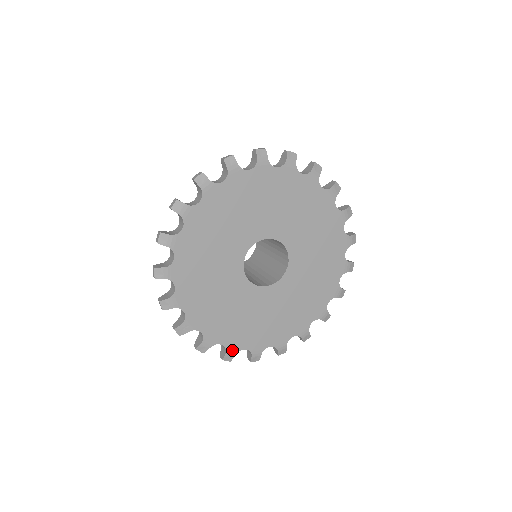
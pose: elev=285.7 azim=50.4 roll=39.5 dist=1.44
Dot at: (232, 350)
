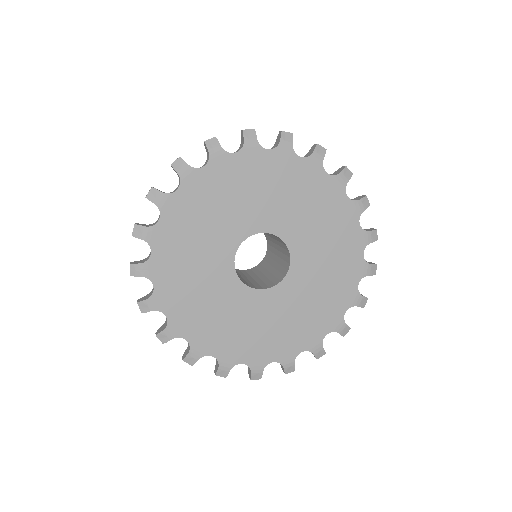
Dot at: (173, 331)
